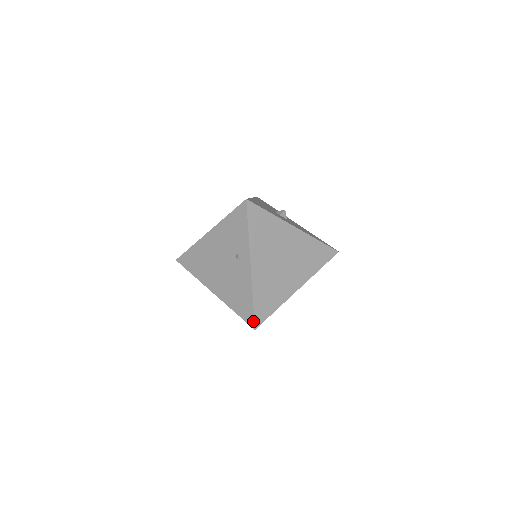
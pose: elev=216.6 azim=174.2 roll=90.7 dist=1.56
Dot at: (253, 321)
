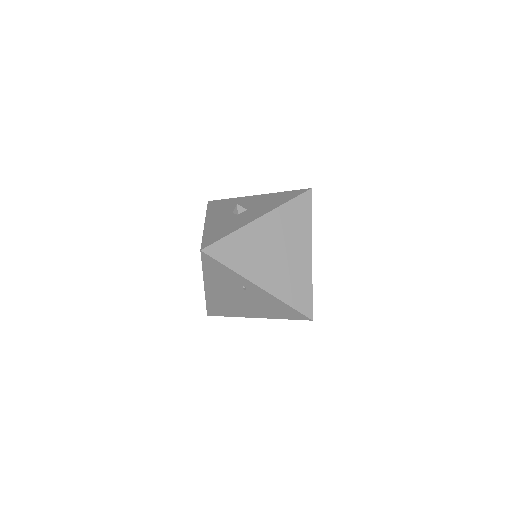
Dot at: (305, 317)
